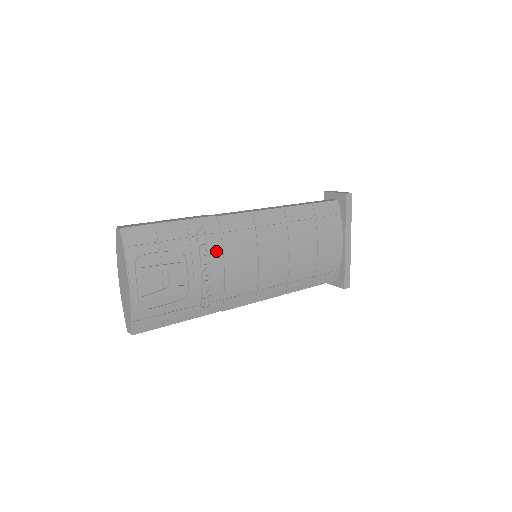
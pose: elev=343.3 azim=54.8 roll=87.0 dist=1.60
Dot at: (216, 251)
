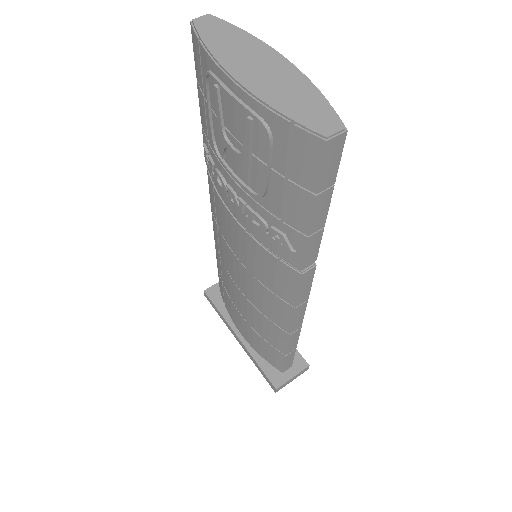
Dot at: occluded
